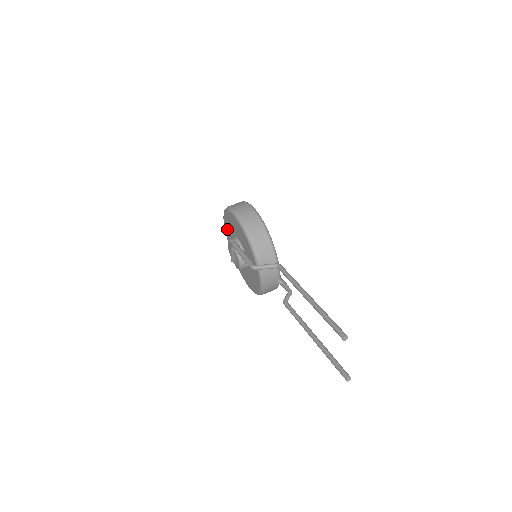
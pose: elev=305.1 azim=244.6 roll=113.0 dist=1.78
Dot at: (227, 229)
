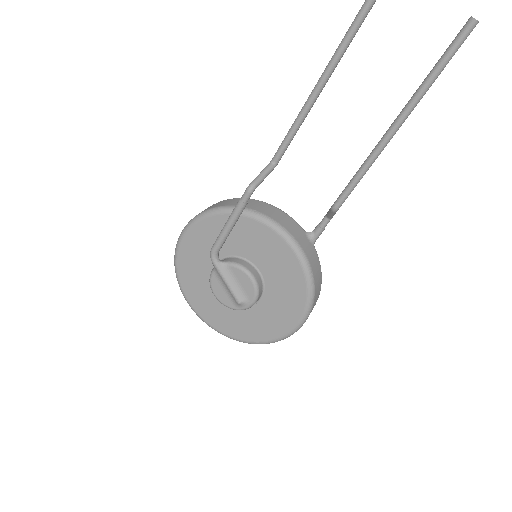
Dot at: (202, 303)
